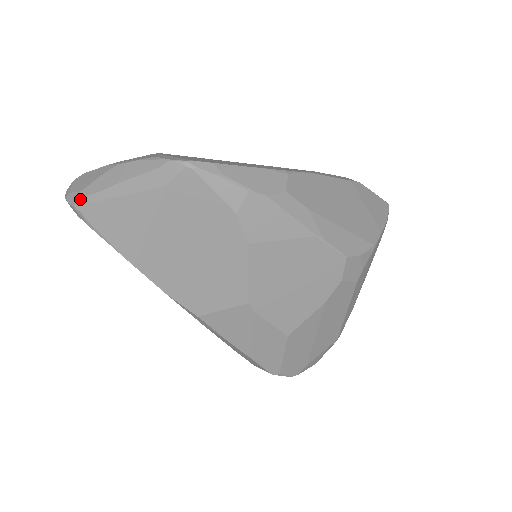
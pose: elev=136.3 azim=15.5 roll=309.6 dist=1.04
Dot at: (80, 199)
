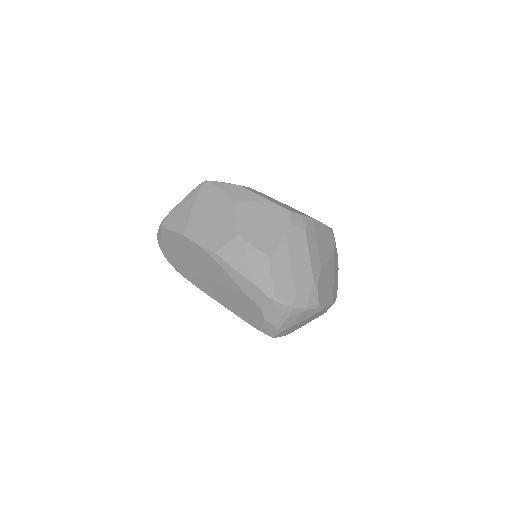
Dot at: (163, 220)
